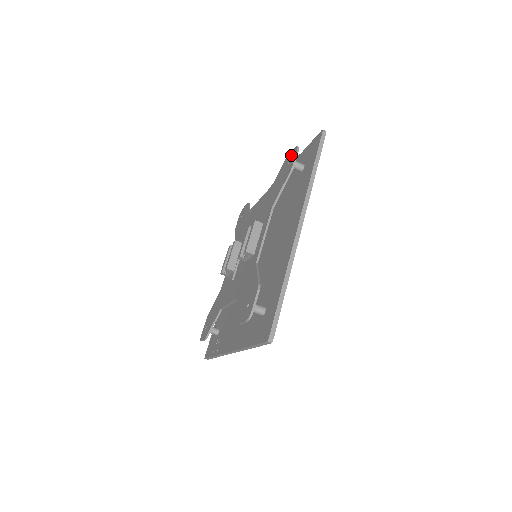
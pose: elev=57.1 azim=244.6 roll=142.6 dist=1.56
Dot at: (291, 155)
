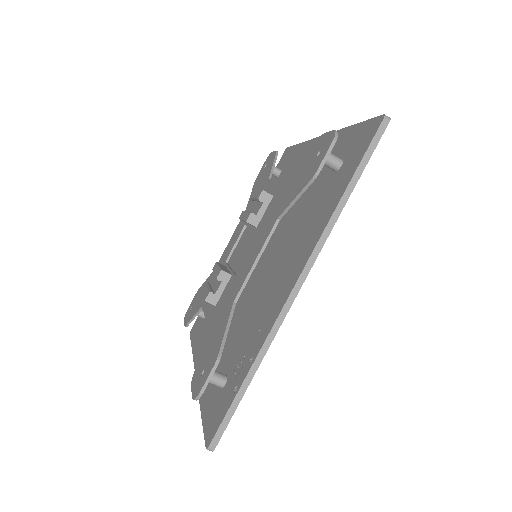
Dot at: (264, 164)
